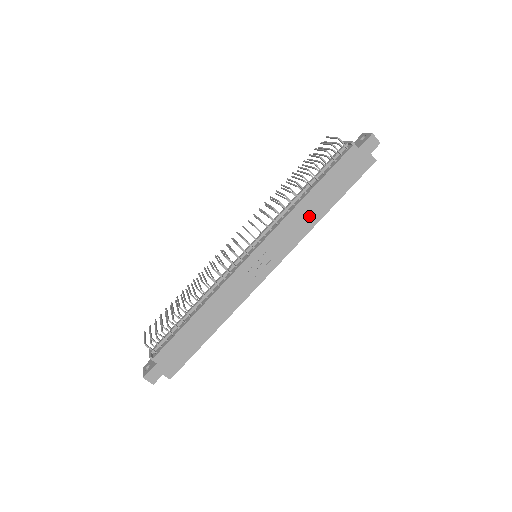
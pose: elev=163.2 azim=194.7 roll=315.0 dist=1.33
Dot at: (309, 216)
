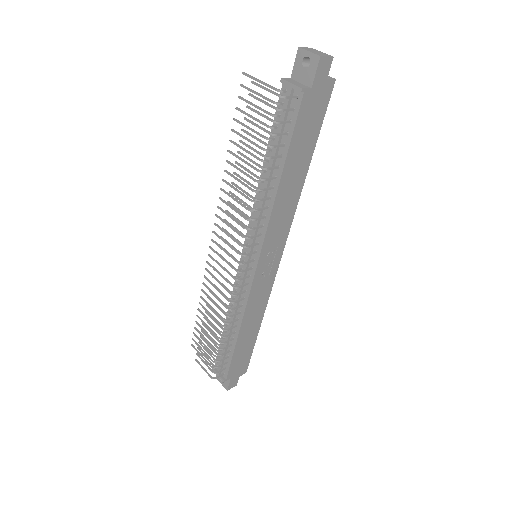
Dot at: (291, 194)
